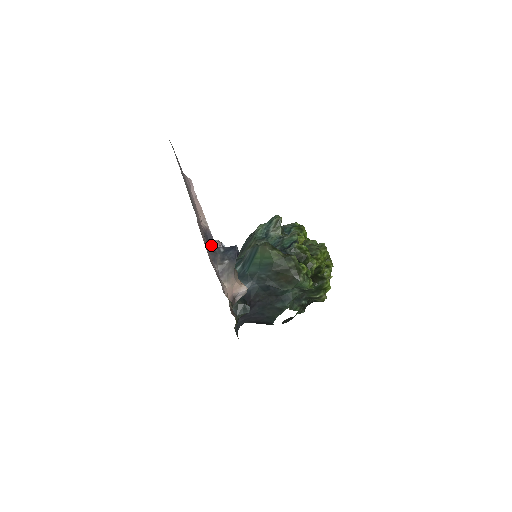
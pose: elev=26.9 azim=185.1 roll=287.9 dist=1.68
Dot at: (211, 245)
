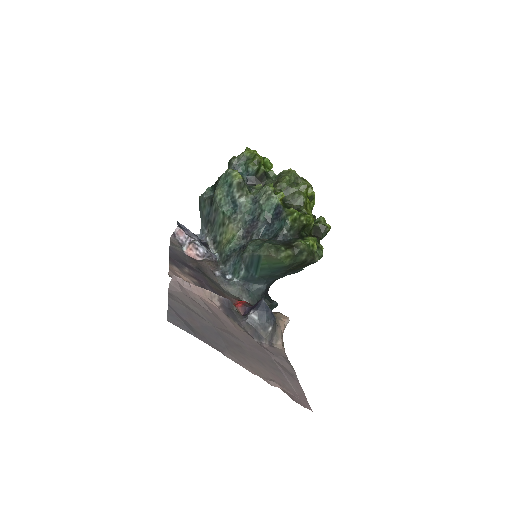
Dot at: (232, 308)
